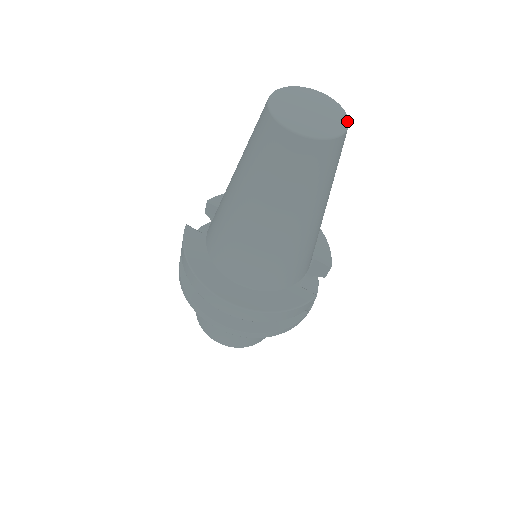
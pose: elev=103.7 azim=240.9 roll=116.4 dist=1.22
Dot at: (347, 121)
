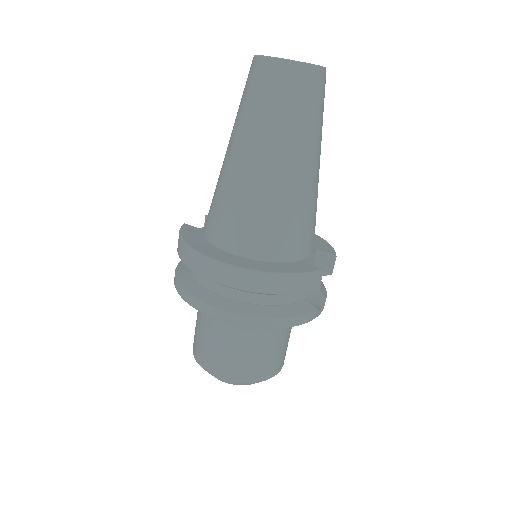
Dot at: occluded
